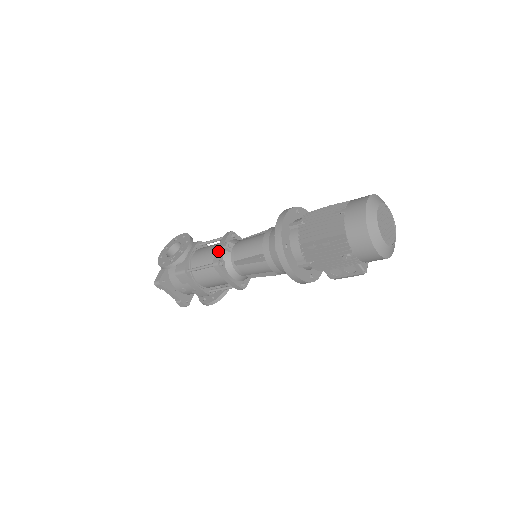
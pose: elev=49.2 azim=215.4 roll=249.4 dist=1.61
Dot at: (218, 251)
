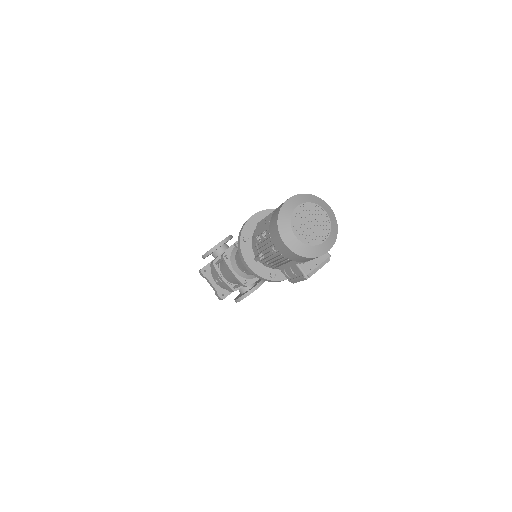
Dot at: (230, 246)
